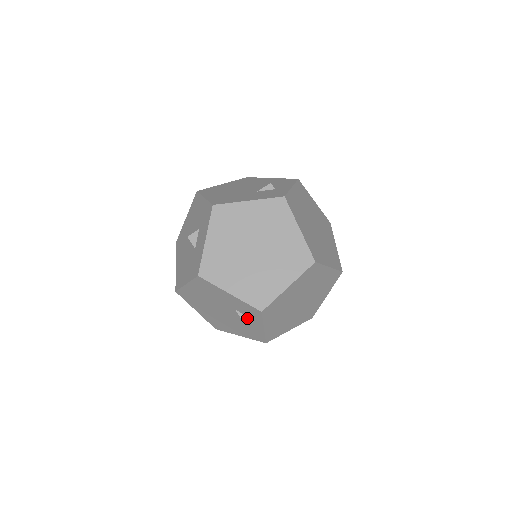
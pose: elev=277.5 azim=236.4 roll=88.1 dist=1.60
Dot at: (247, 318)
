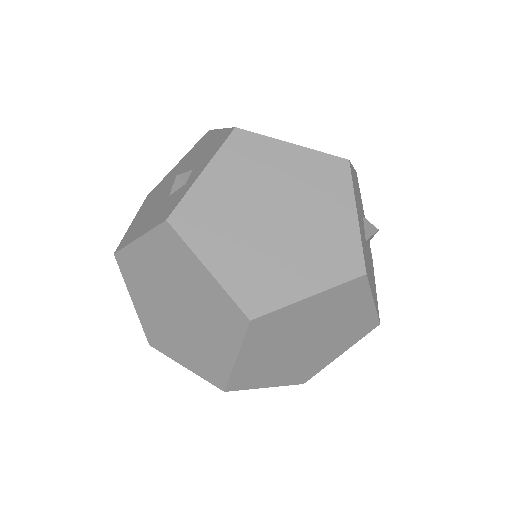
Dot at: occluded
